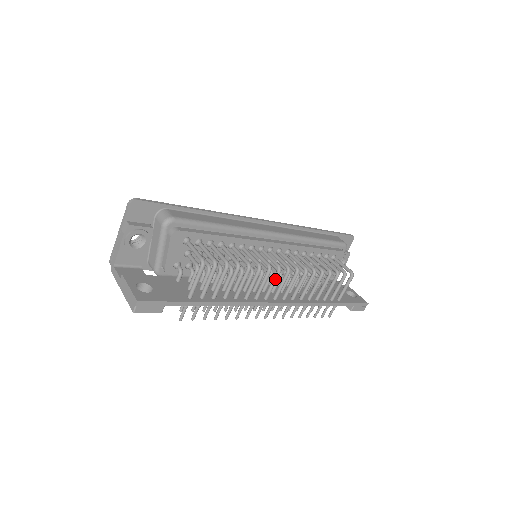
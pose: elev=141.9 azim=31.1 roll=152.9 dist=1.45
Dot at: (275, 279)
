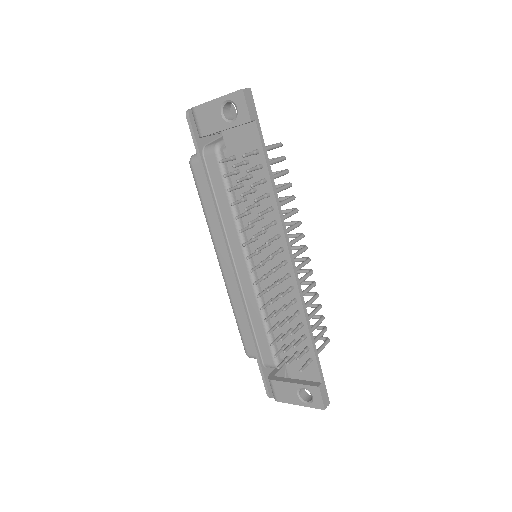
Dot at: (299, 237)
